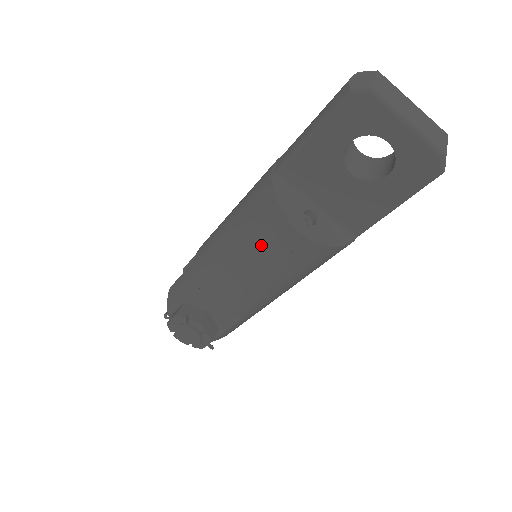
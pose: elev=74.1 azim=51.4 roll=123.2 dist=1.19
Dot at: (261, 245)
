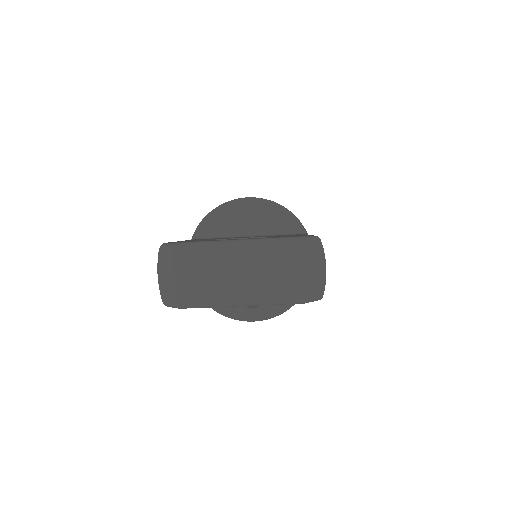
Dot at: occluded
